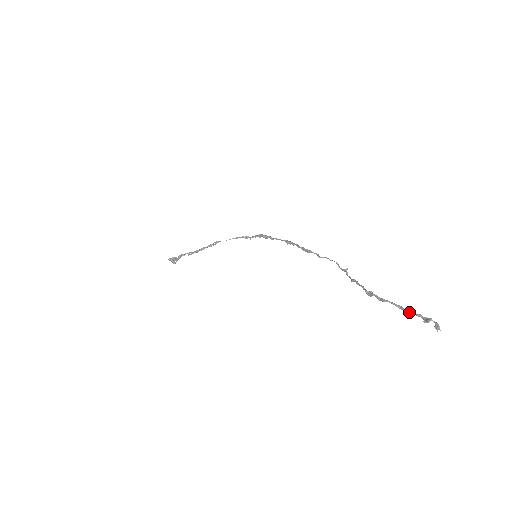
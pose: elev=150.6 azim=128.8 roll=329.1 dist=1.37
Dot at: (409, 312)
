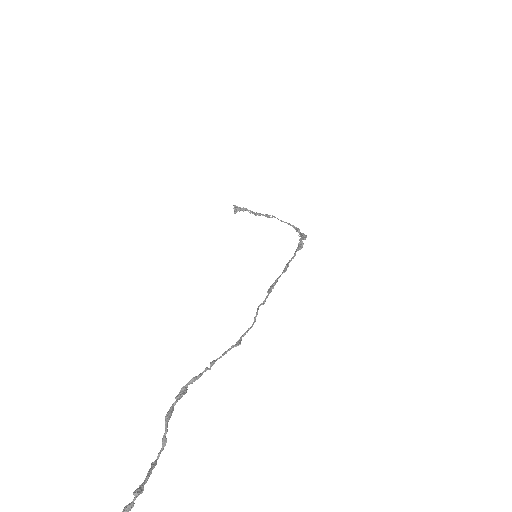
Dot at: (158, 458)
